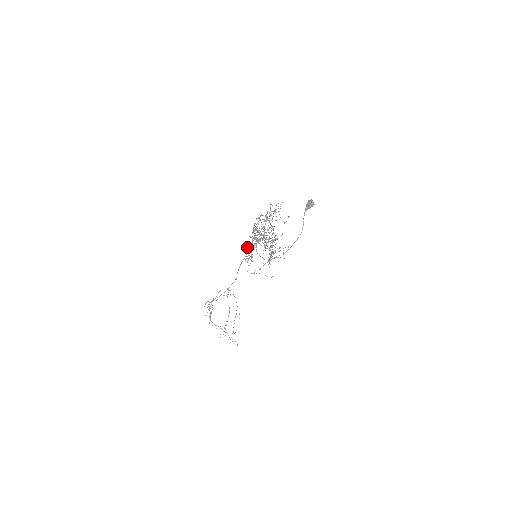
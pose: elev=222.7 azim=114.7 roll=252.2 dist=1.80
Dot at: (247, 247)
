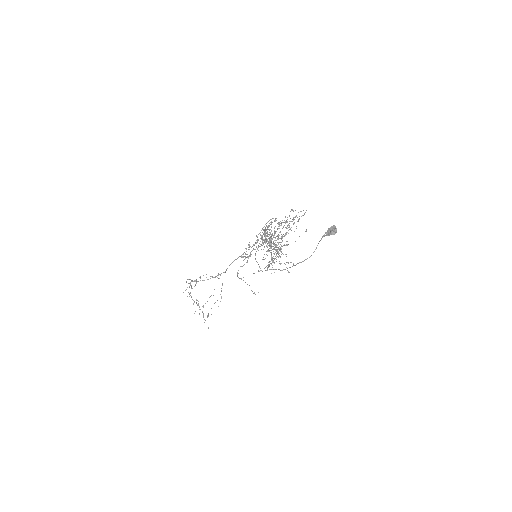
Dot at: (249, 245)
